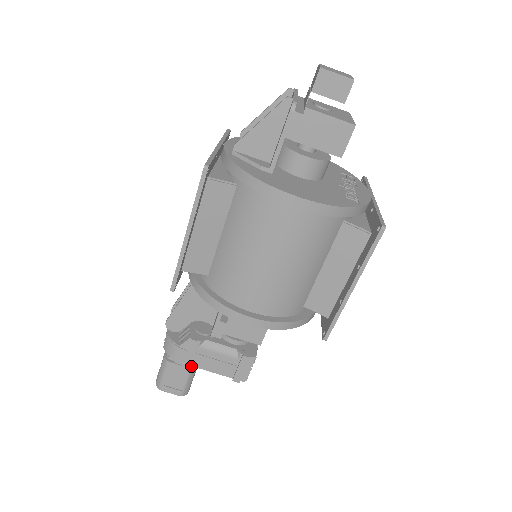
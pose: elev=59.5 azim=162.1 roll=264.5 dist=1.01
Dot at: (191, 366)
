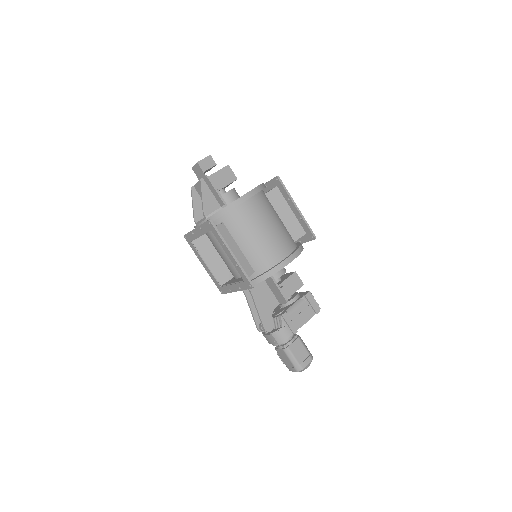
Dot at: (297, 337)
